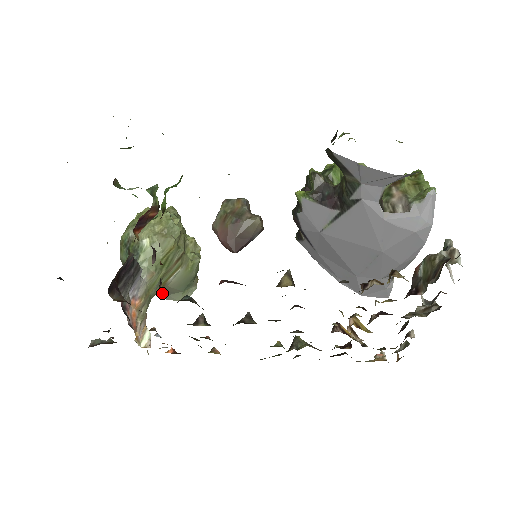
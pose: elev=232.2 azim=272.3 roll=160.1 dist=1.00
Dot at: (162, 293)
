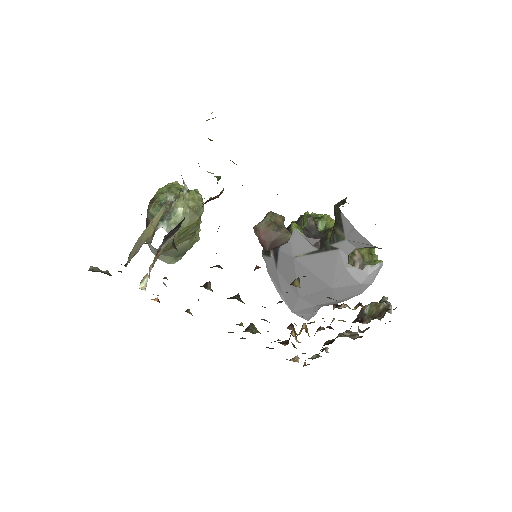
Dot at: occluded
